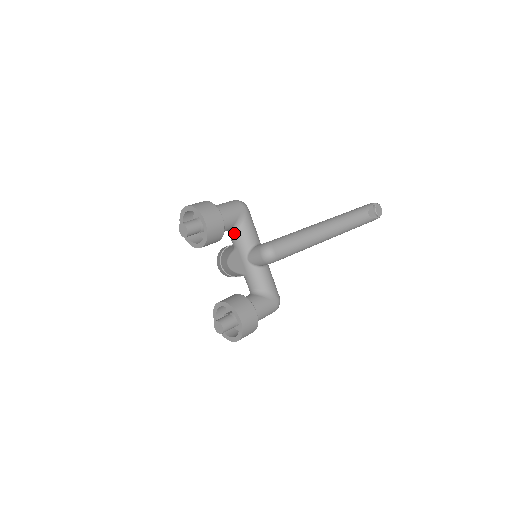
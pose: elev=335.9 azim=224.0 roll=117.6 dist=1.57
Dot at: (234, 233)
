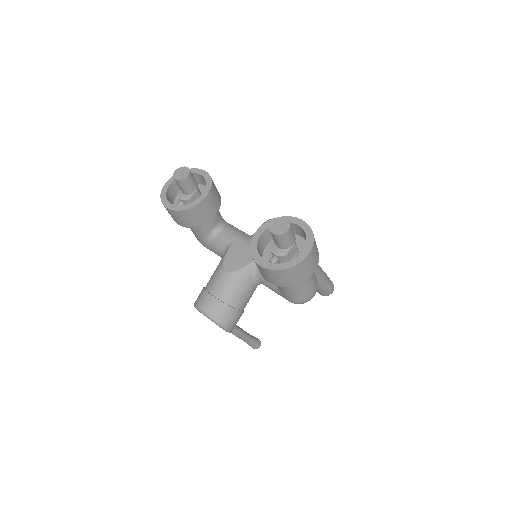
Dot at: (223, 229)
